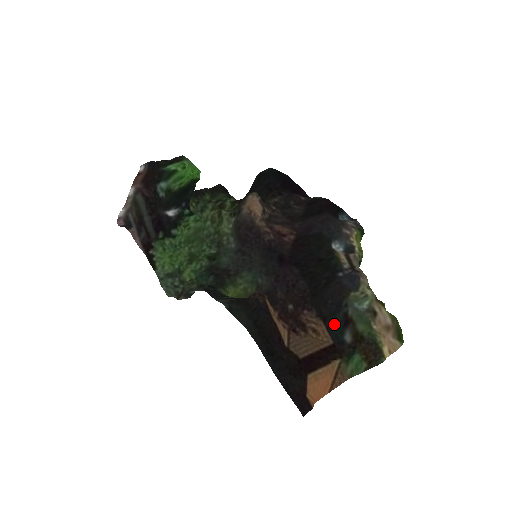
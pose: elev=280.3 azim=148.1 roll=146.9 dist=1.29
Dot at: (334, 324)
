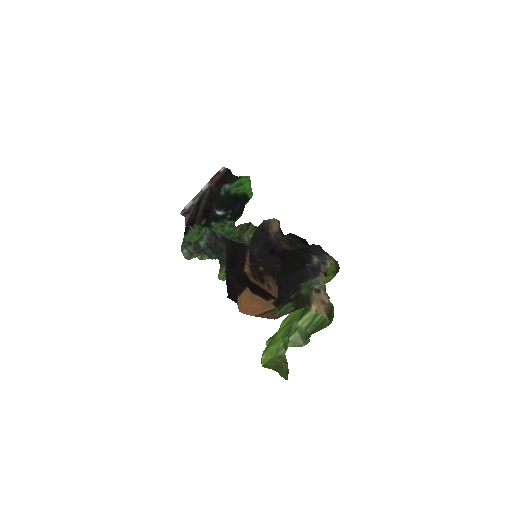
Dot at: (285, 293)
